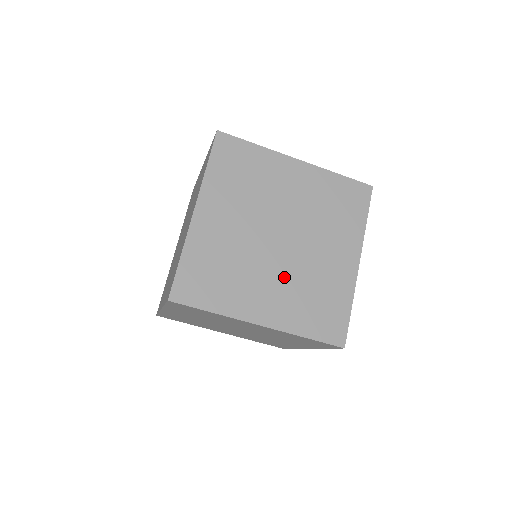
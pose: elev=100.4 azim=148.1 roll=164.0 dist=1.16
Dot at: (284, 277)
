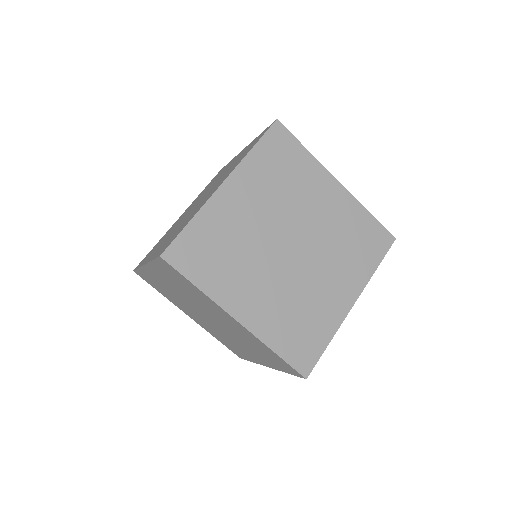
Dot at: (325, 262)
